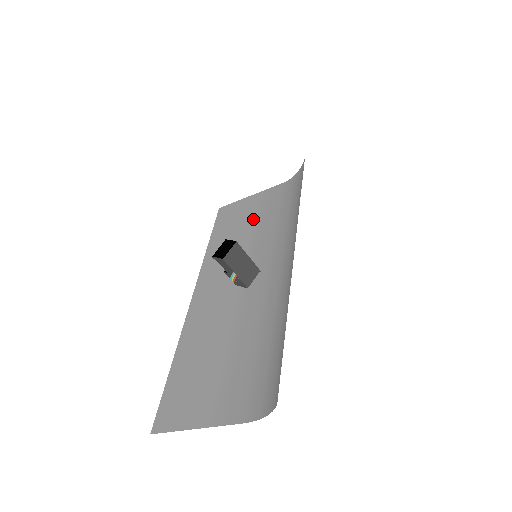
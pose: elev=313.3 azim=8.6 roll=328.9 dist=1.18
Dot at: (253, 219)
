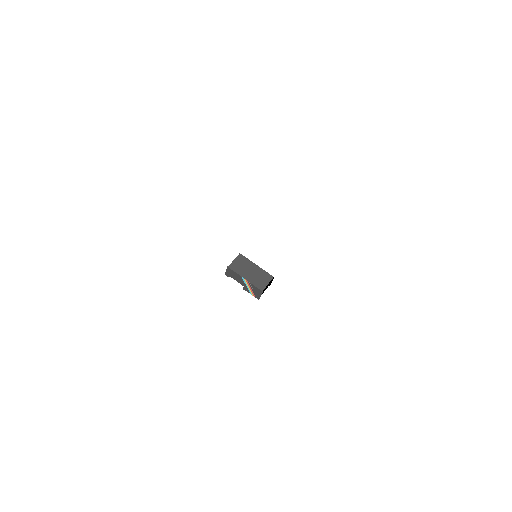
Dot at: occluded
